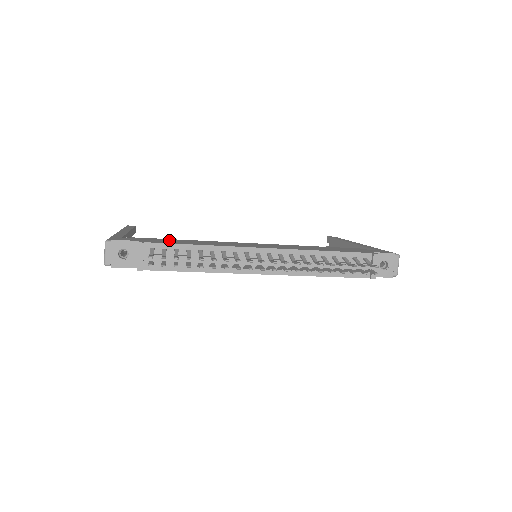
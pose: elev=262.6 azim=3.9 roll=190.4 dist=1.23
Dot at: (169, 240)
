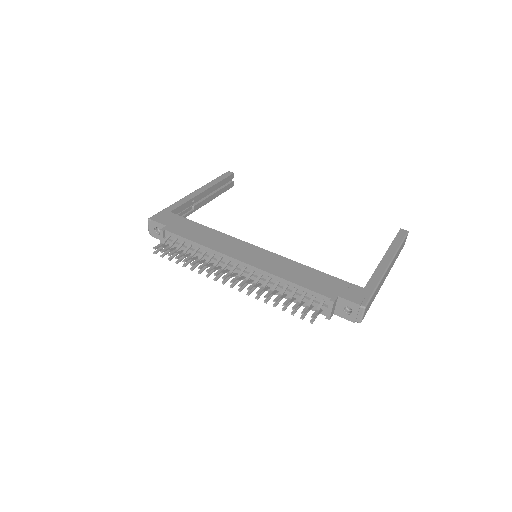
Dot at: (191, 227)
